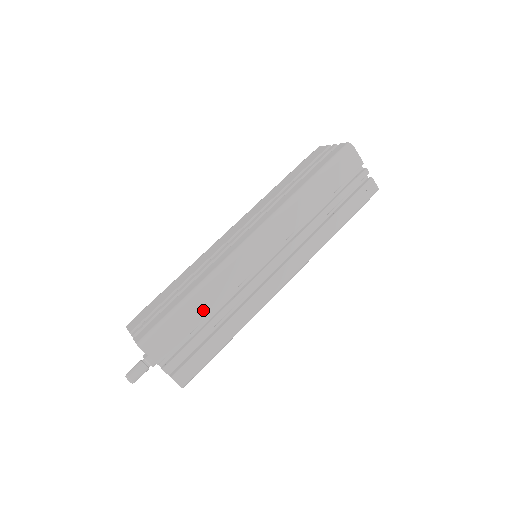
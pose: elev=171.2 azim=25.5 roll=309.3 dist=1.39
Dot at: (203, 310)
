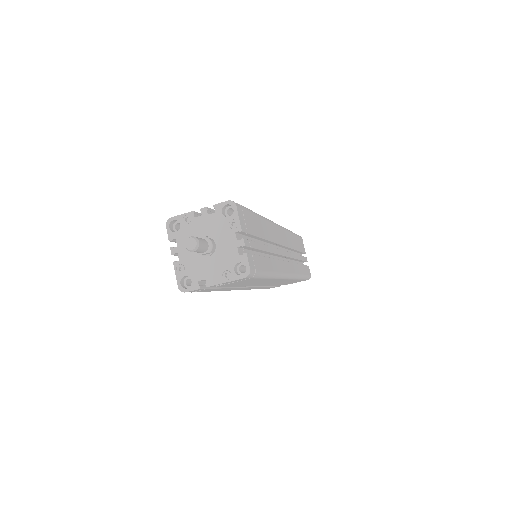
Dot at: (261, 230)
